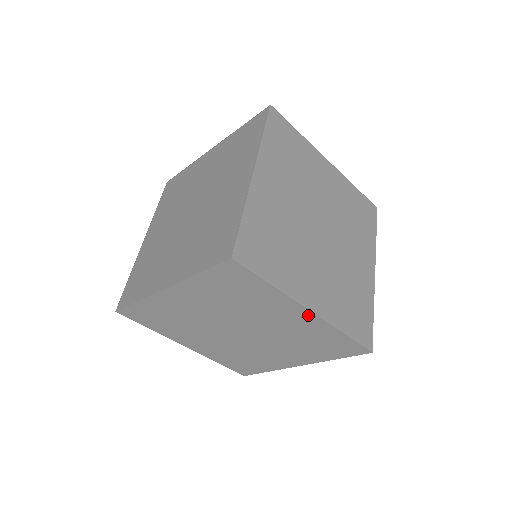
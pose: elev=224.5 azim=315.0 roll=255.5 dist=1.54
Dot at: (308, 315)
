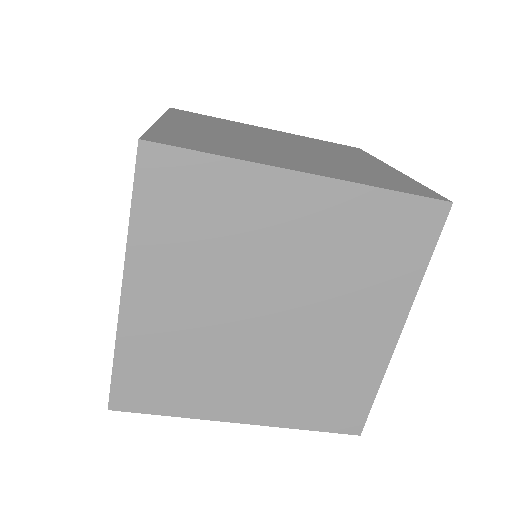
Dot at: occluded
